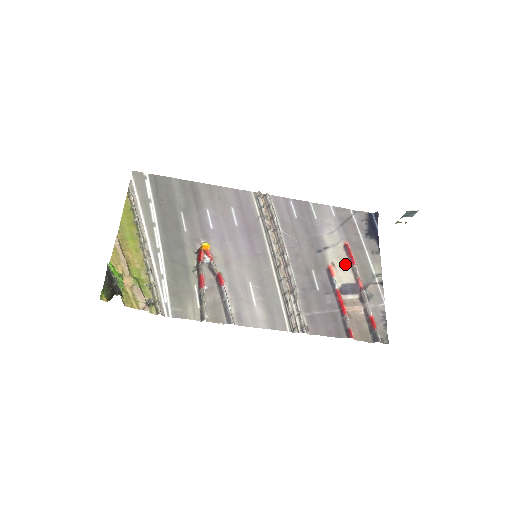
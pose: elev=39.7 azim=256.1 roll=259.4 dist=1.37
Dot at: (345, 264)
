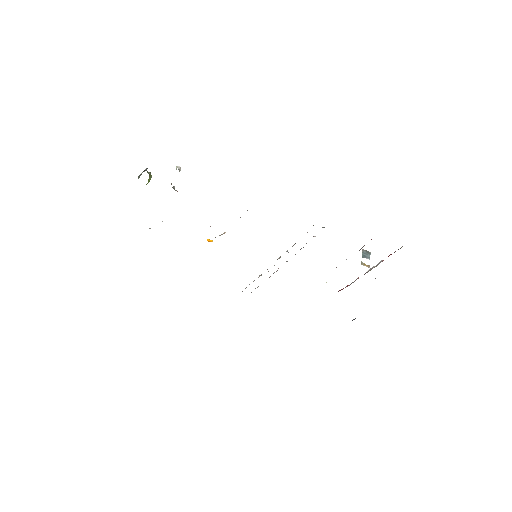
Dot at: occluded
